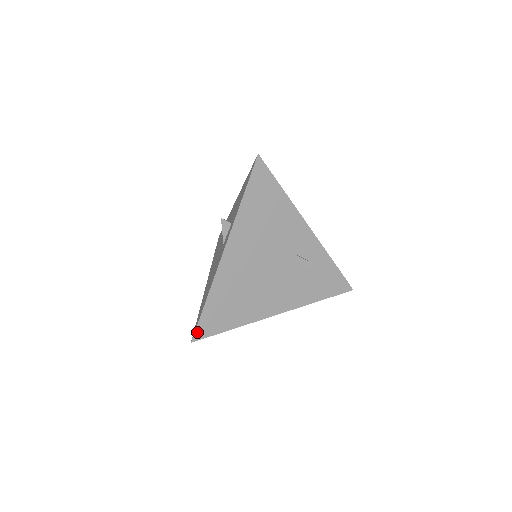
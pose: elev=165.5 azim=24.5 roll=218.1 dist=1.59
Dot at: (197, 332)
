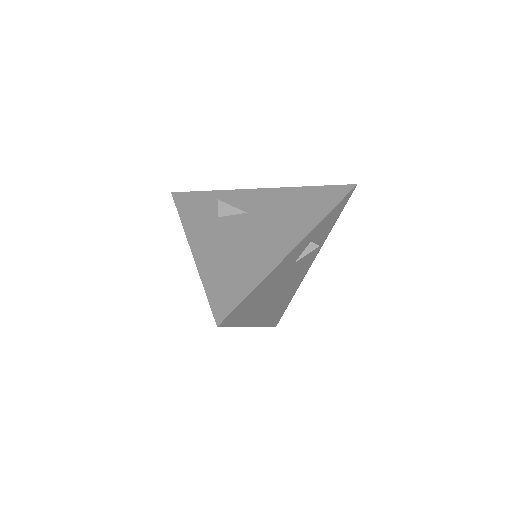
Dot at: (275, 325)
